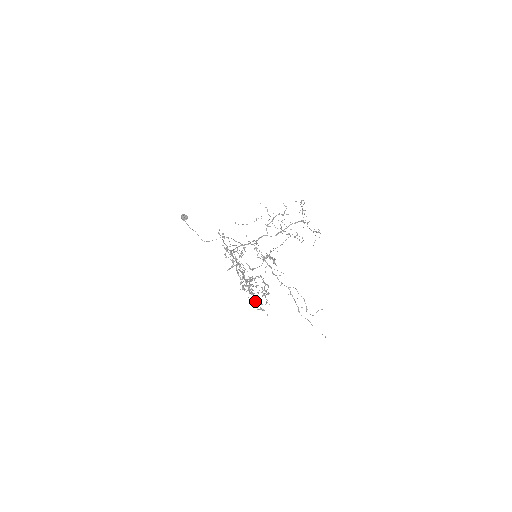
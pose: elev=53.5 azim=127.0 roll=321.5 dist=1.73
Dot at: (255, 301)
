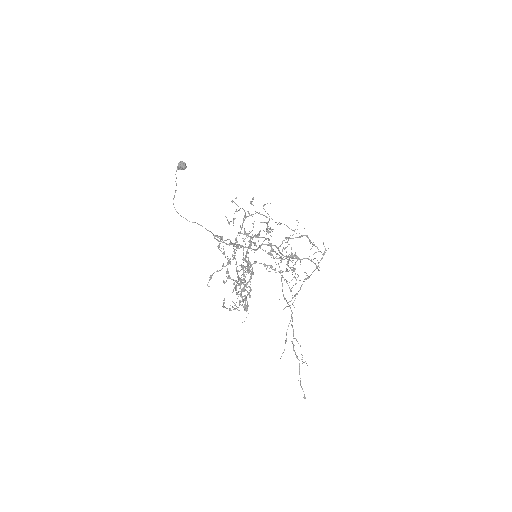
Dot at: (241, 293)
